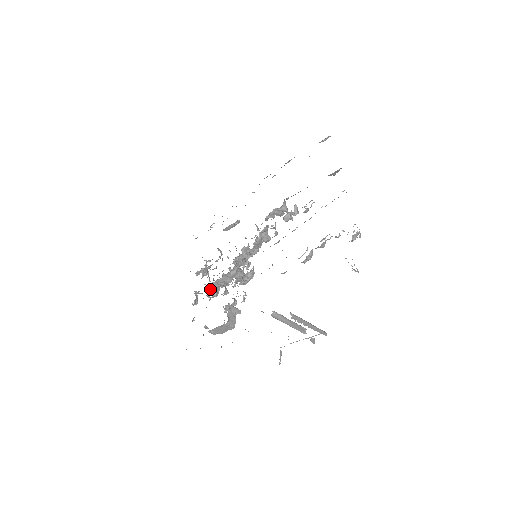
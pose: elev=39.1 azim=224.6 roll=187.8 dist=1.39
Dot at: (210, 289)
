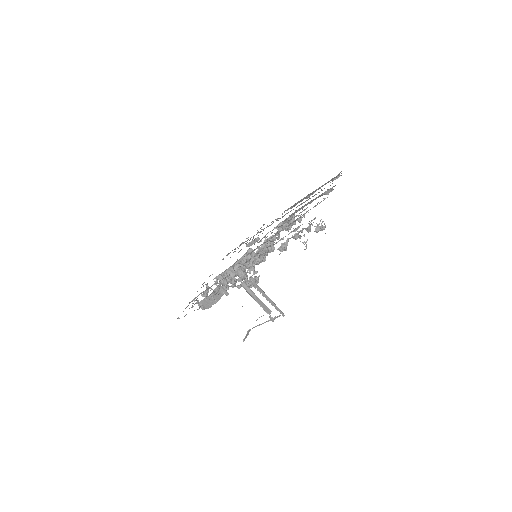
Dot at: occluded
